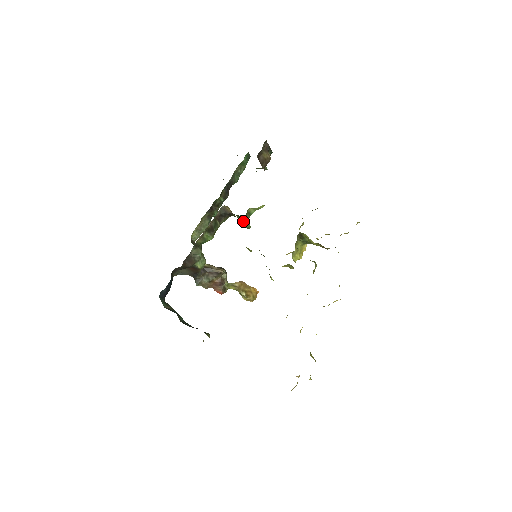
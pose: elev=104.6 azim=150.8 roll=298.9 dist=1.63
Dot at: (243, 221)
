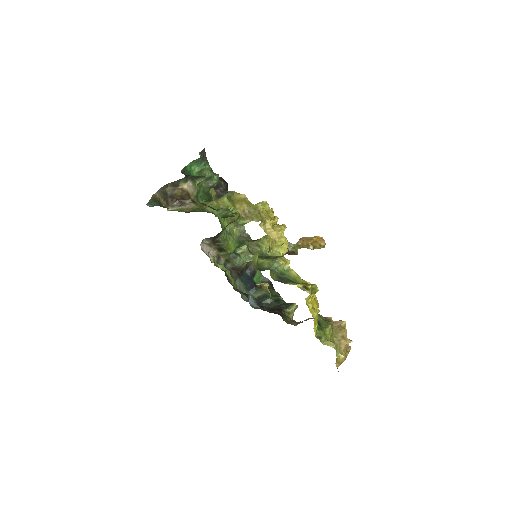
Dot at: occluded
